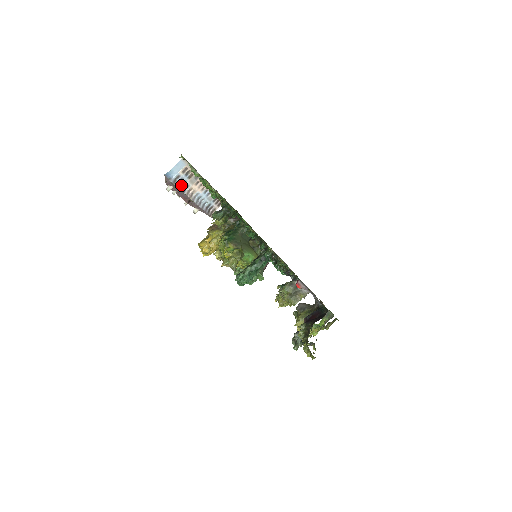
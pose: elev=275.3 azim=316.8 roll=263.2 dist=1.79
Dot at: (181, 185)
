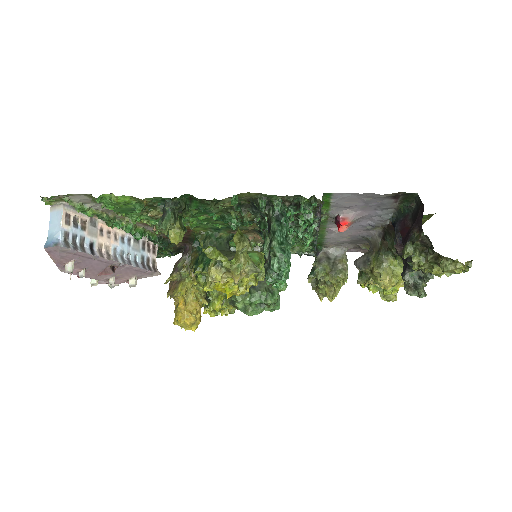
Dot at: (81, 247)
